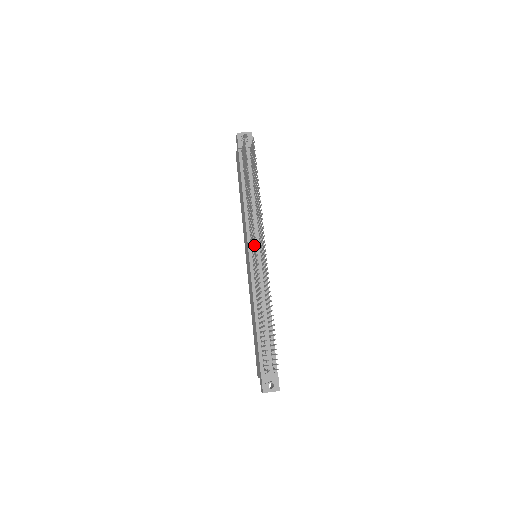
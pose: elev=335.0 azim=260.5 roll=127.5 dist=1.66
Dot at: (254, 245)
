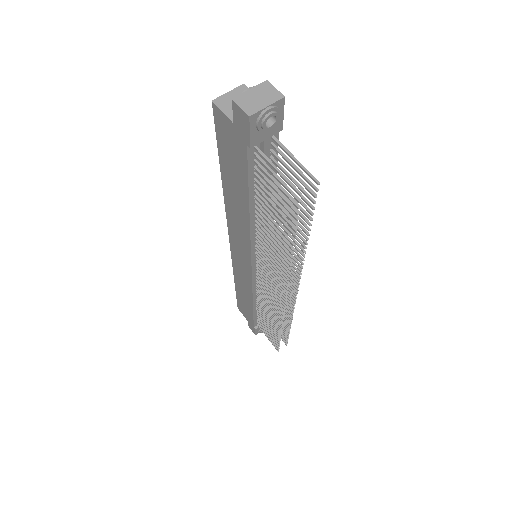
Dot at: occluded
